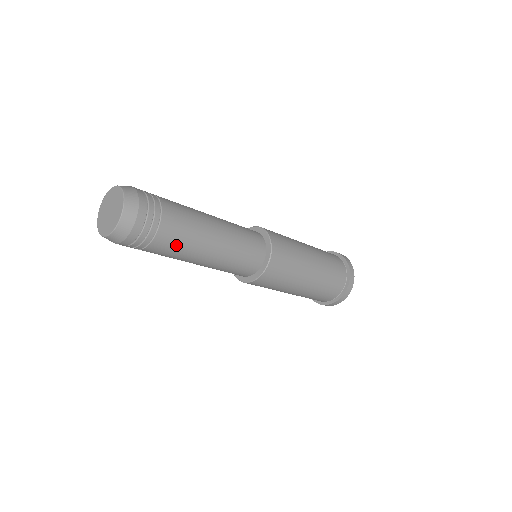
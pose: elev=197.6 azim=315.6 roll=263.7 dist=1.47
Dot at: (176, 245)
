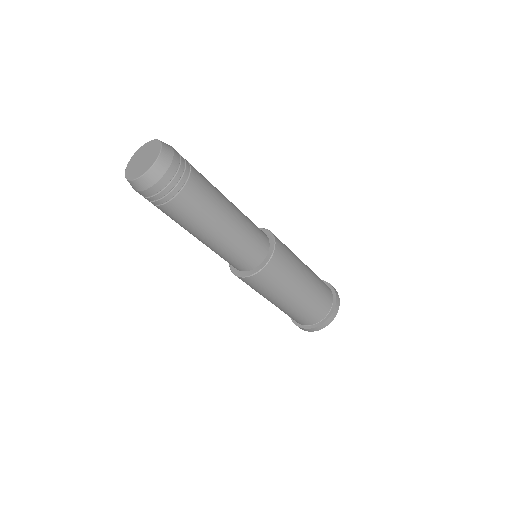
Dot at: (178, 219)
